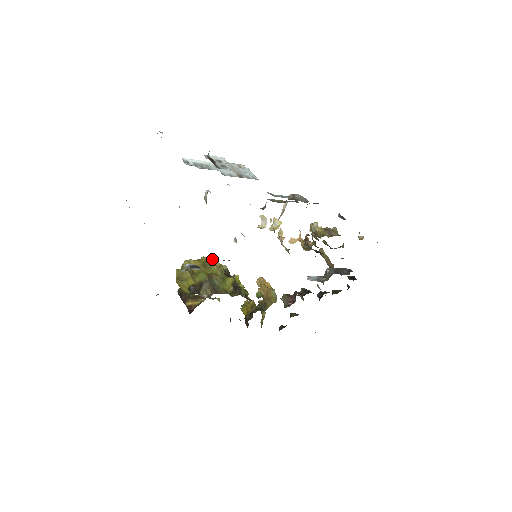
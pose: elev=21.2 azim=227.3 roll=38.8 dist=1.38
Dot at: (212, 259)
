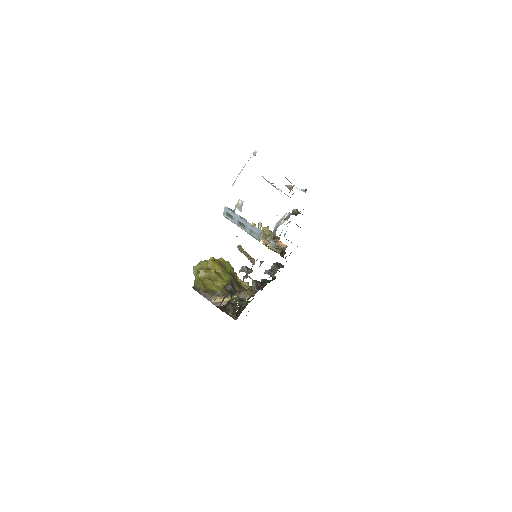
Dot at: (223, 259)
